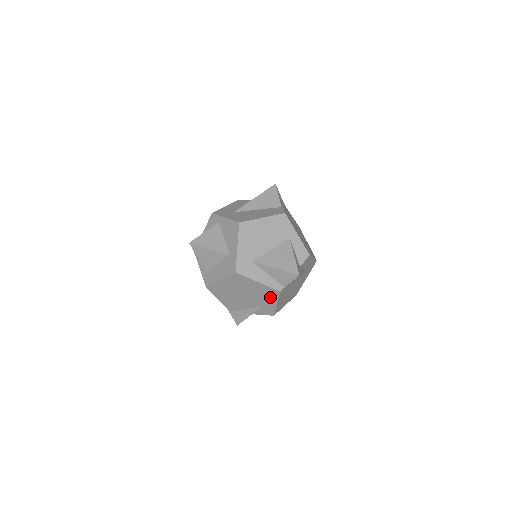
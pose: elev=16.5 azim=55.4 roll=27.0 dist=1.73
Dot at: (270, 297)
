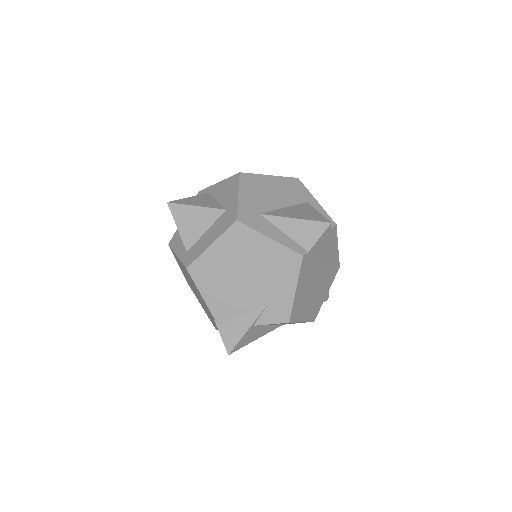
Dot at: (286, 273)
